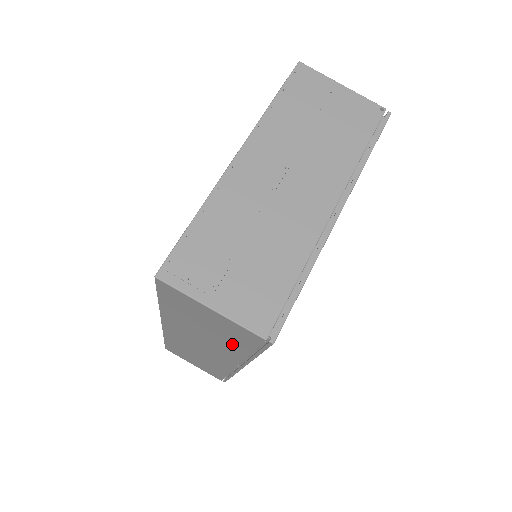
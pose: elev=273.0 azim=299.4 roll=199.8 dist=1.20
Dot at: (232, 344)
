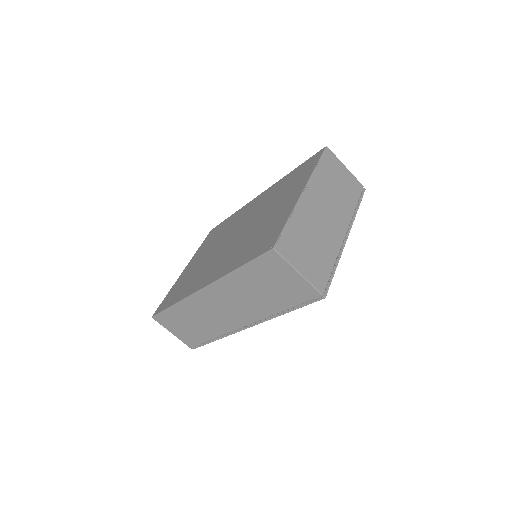
Dot at: (277, 302)
